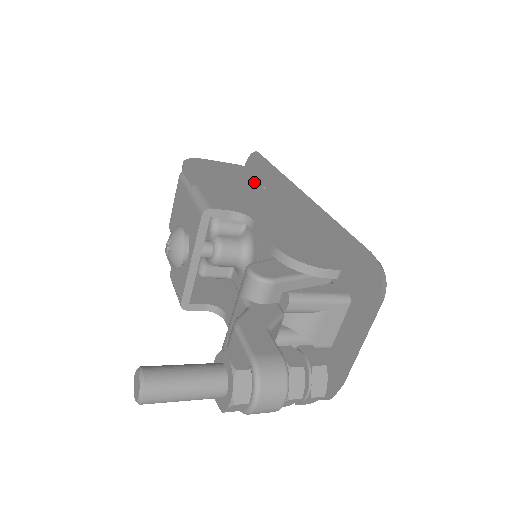
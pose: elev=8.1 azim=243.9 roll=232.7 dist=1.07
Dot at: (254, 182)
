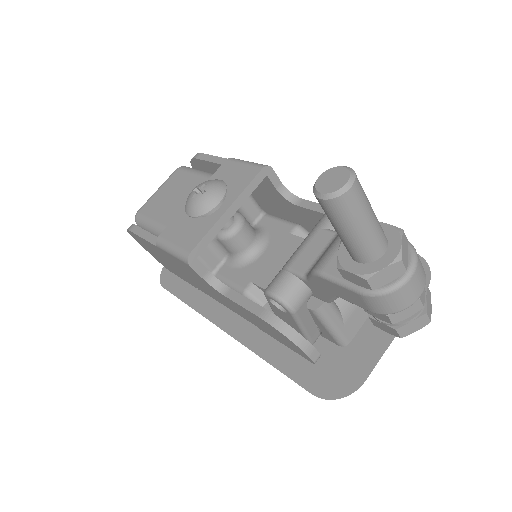
Dot at: occluded
